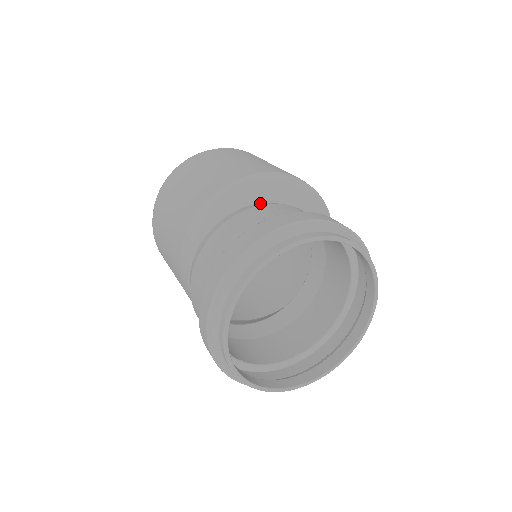
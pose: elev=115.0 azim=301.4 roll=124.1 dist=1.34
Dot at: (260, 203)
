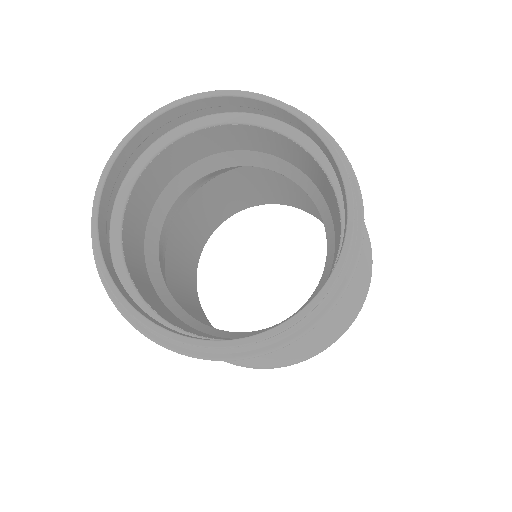
Dot at: occluded
